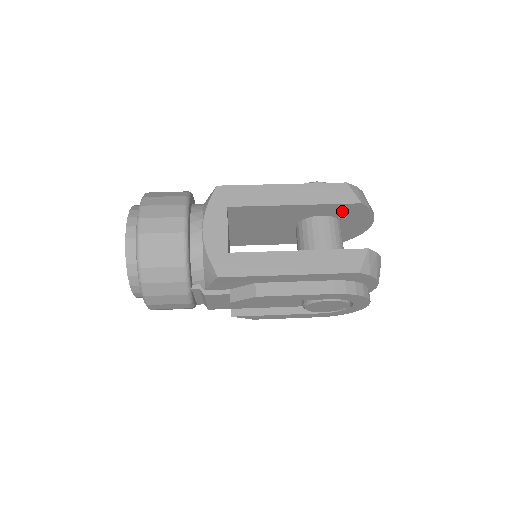
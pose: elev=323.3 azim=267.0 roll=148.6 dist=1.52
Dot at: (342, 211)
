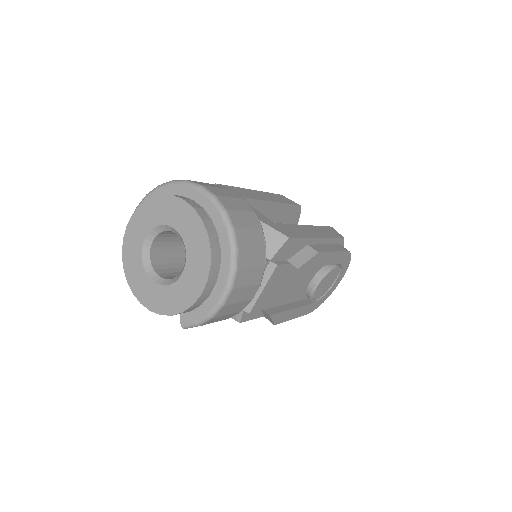
Dot at: (288, 216)
